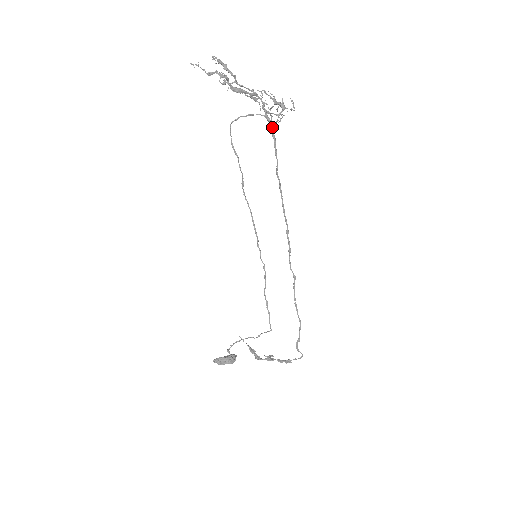
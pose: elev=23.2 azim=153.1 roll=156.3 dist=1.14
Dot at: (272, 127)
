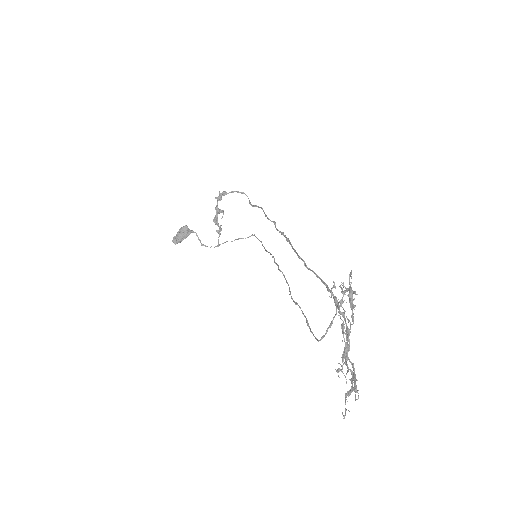
Dot at: (332, 294)
